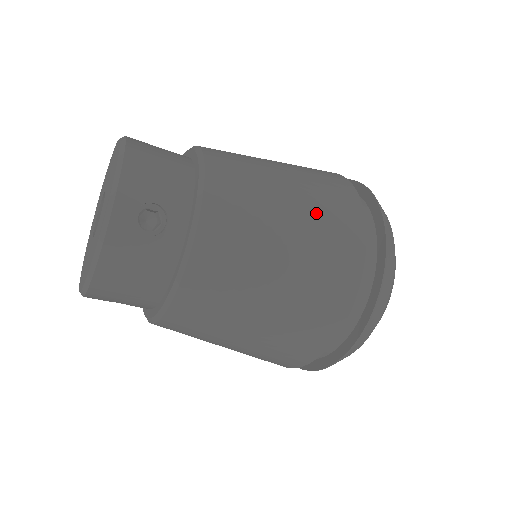
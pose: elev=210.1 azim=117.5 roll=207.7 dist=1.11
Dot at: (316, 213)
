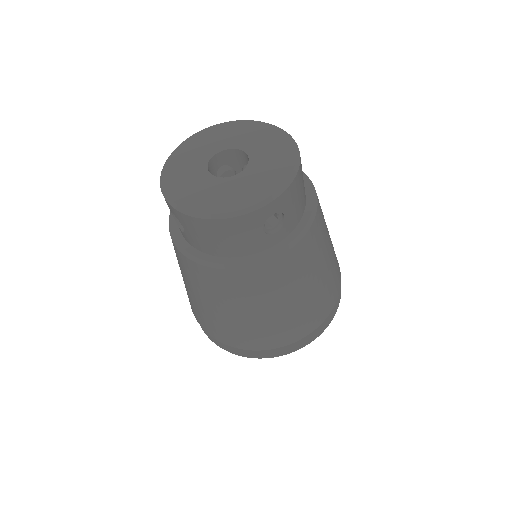
Dot at: (326, 286)
